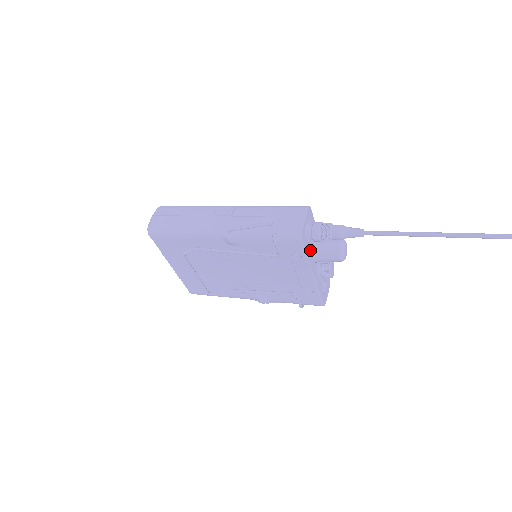
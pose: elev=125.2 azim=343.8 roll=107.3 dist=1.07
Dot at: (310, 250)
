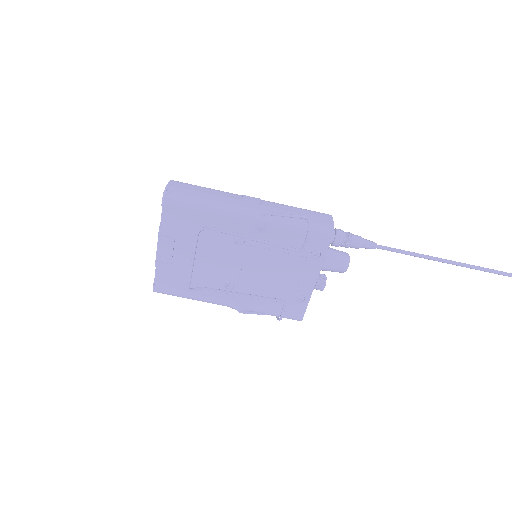
Dot at: occluded
